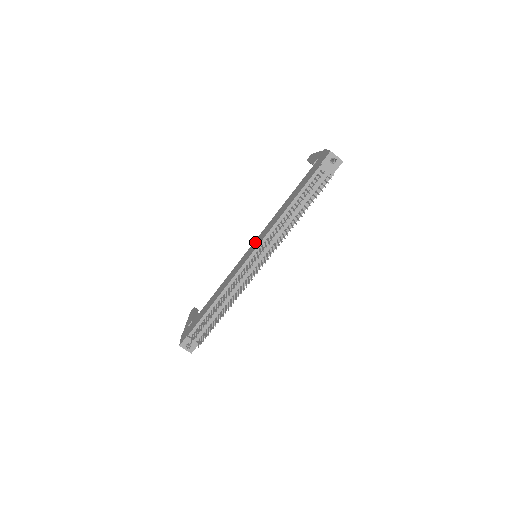
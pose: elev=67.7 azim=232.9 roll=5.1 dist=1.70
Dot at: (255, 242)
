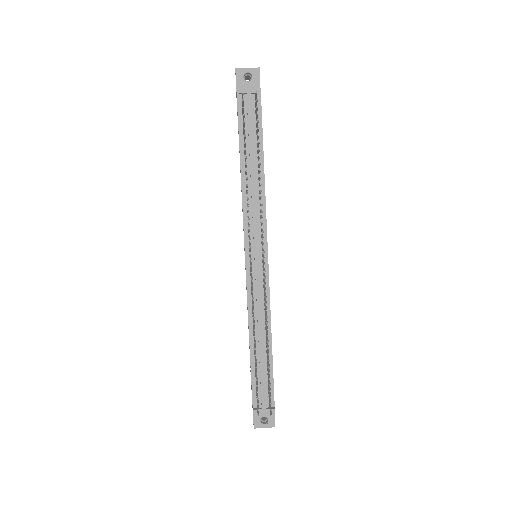
Dot at: occluded
